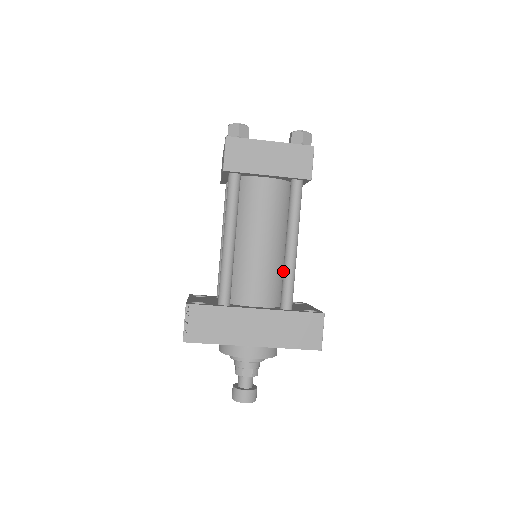
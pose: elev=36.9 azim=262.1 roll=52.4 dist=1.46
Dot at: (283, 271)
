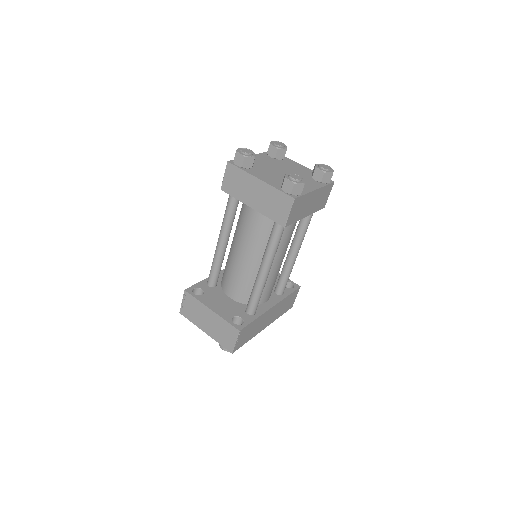
Dot at: (285, 271)
